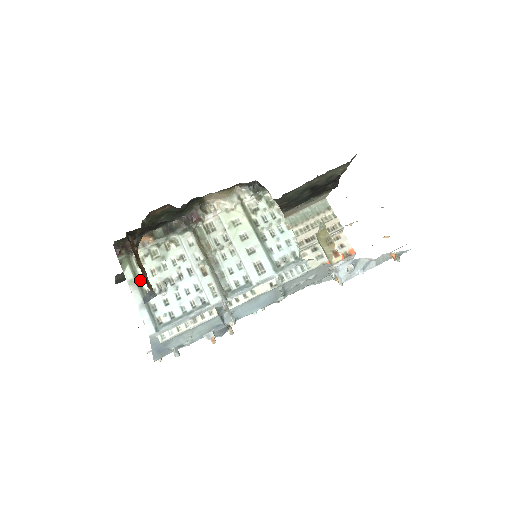
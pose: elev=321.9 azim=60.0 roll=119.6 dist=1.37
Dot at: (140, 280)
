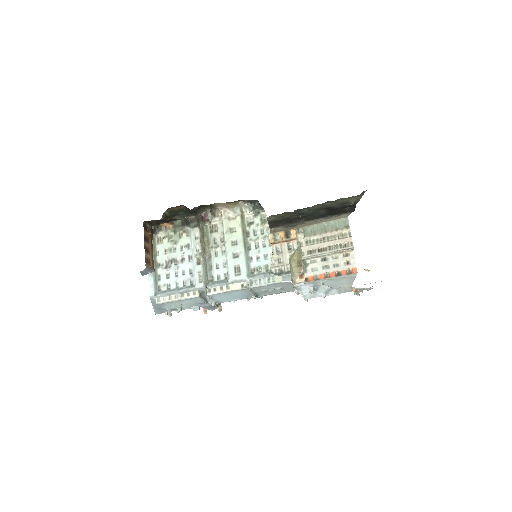
Dot at: (156, 254)
